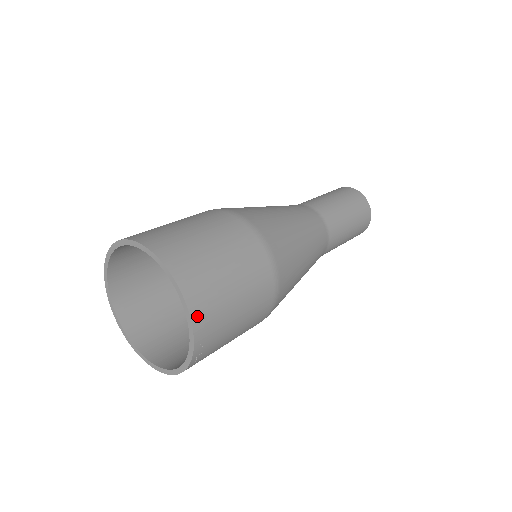
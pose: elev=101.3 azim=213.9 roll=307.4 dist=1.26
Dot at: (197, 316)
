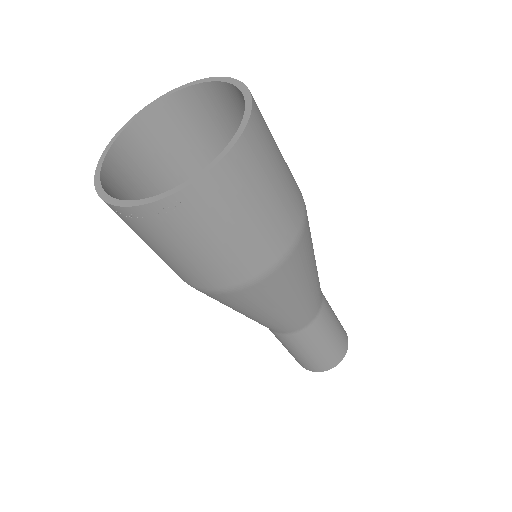
Dot at: (216, 176)
